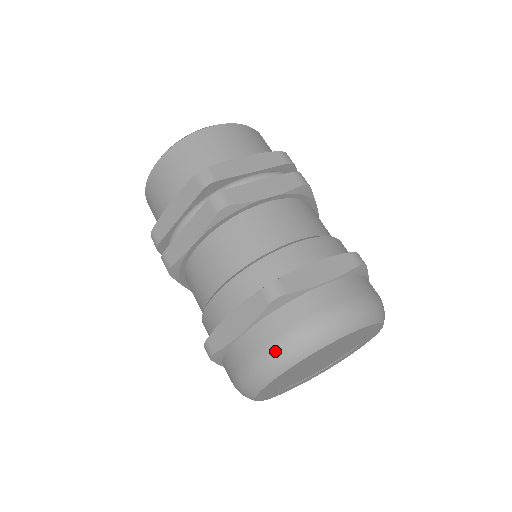
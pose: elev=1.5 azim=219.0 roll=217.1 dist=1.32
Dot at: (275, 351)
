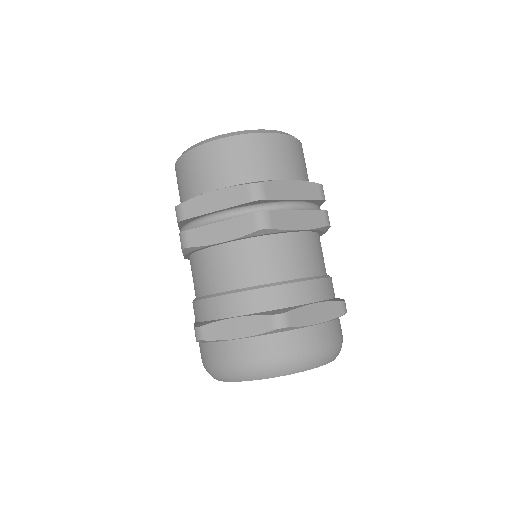
Dot at: (206, 368)
